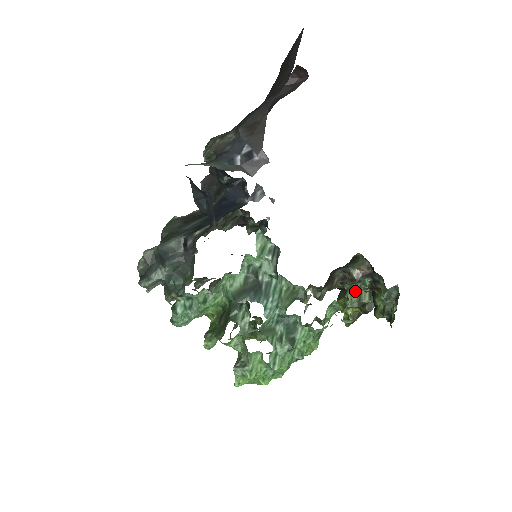
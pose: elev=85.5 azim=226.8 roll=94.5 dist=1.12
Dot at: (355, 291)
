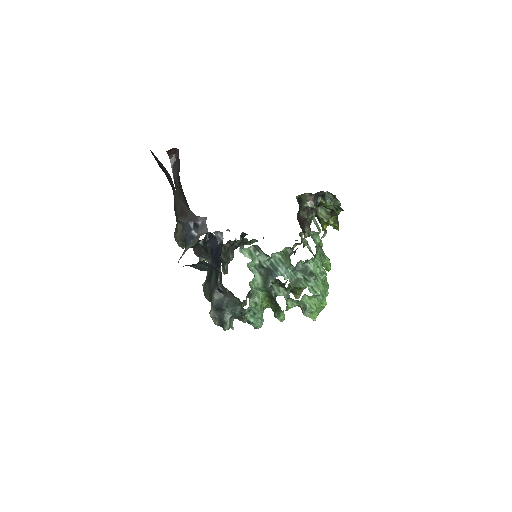
Dot at: (321, 211)
